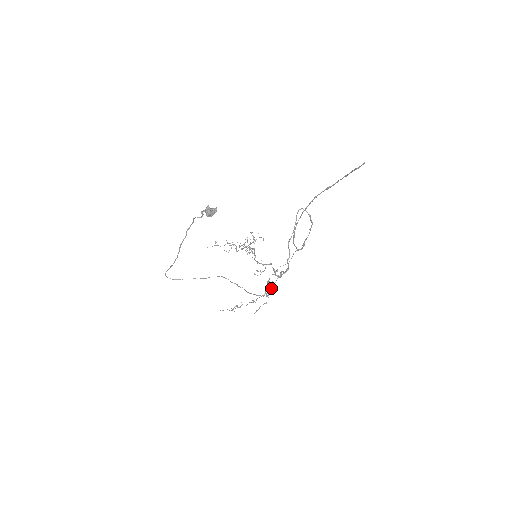
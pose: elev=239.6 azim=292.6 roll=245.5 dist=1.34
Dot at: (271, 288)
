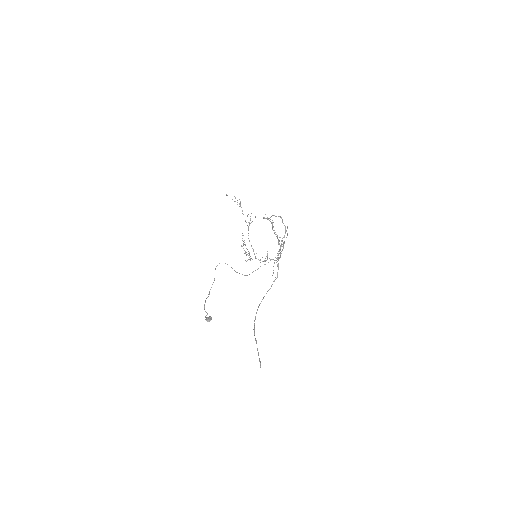
Dot at: occluded
